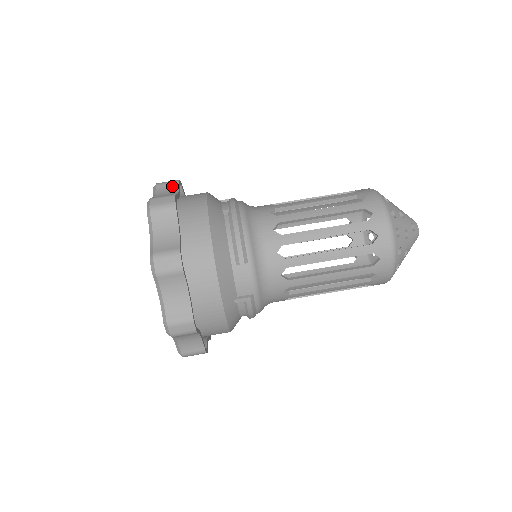
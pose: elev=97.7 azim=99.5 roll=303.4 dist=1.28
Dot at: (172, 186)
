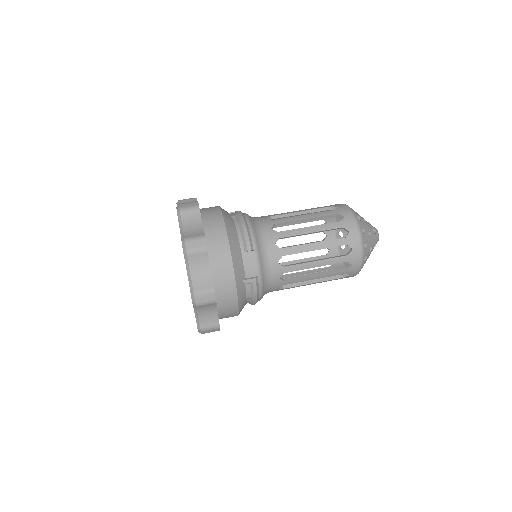
Dot at: (192, 201)
